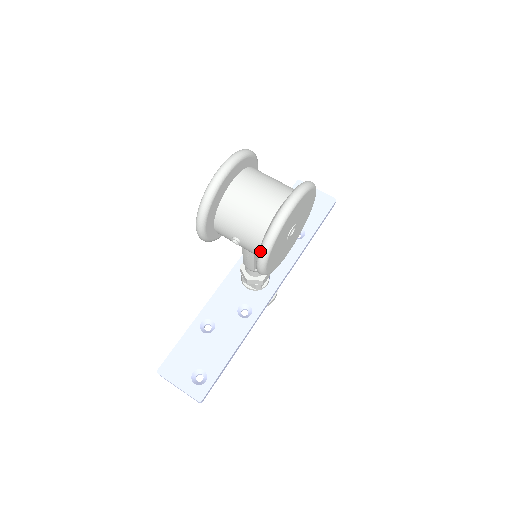
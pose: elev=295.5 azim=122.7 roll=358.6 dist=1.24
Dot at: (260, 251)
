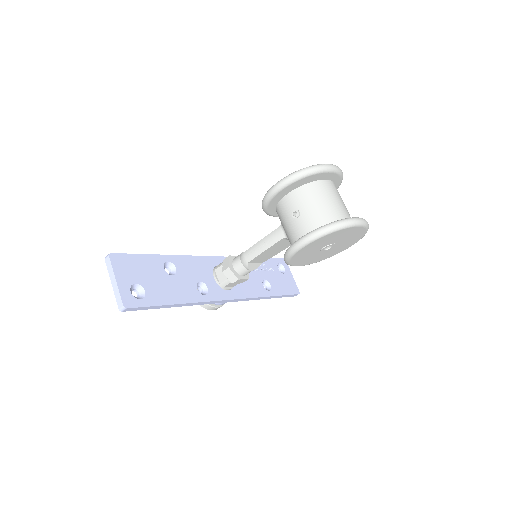
Dot at: (321, 228)
